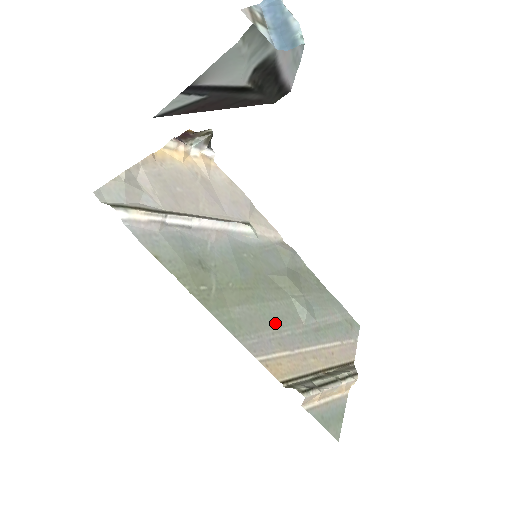
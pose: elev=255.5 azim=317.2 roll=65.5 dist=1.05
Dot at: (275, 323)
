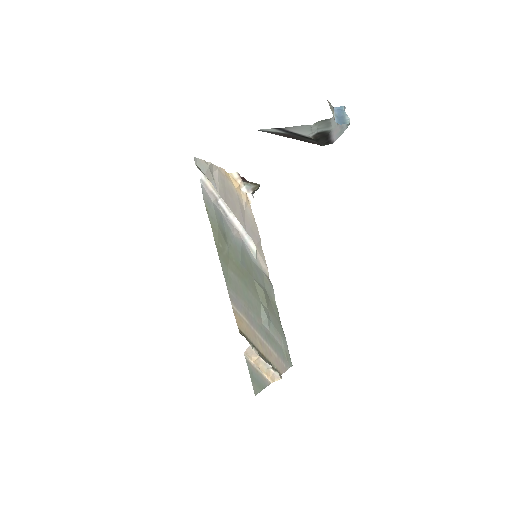
Dot at: (247, 303)
